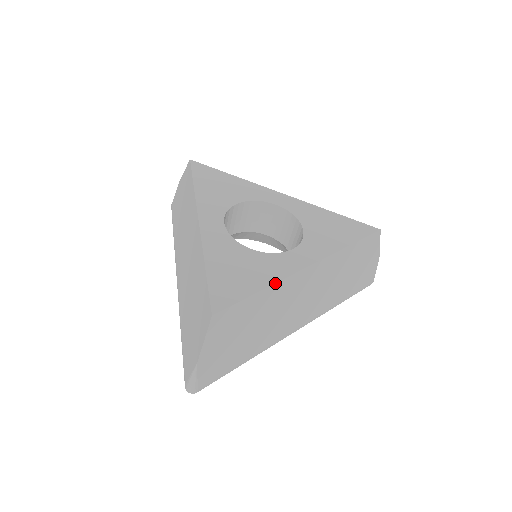
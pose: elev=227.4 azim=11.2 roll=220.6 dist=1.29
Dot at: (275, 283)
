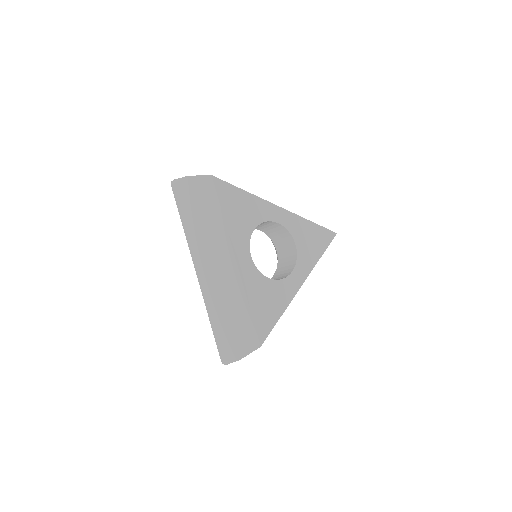
Dot at: occluded
